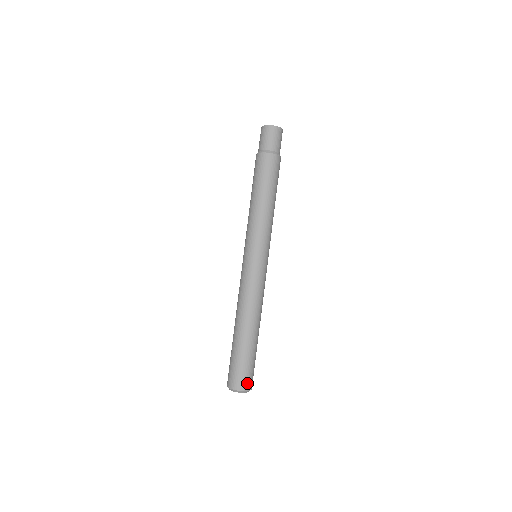
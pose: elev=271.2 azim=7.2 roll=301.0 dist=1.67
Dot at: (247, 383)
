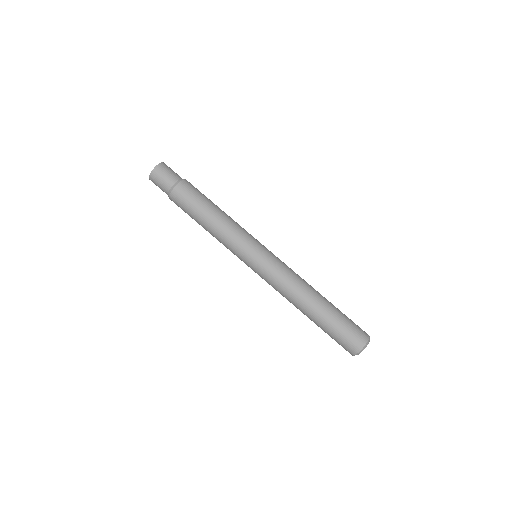
Dot at: (354, 345)
